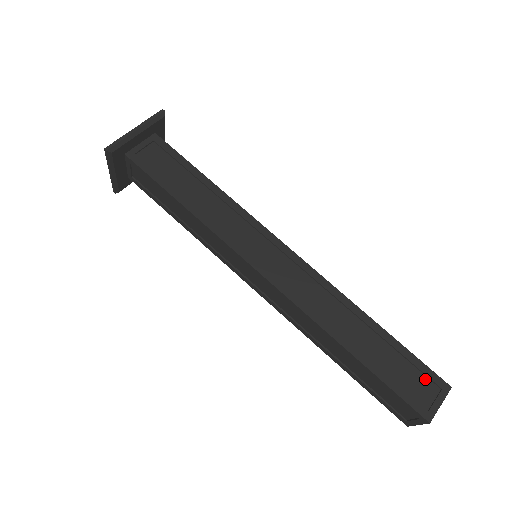
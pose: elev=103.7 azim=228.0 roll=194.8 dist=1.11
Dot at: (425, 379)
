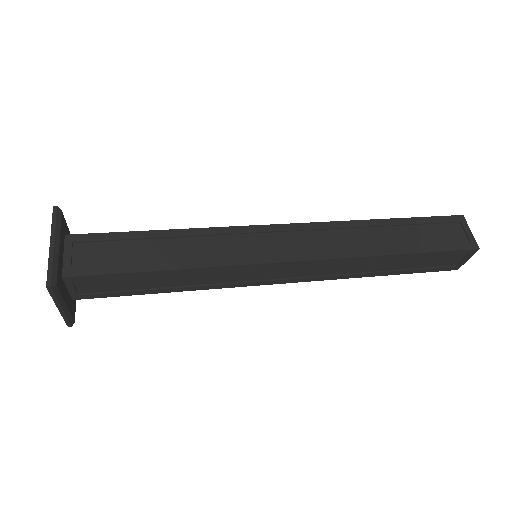
Dot at: (447, 225)
